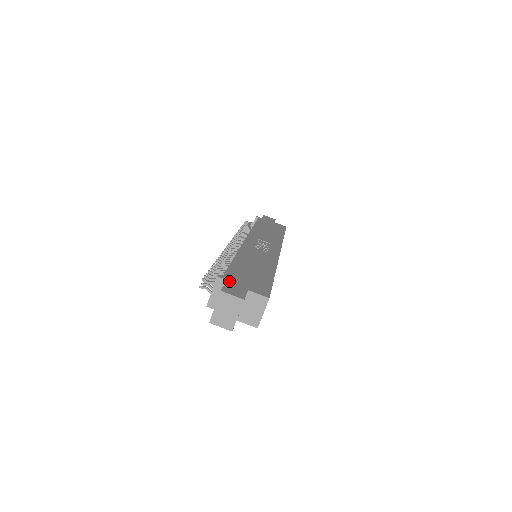
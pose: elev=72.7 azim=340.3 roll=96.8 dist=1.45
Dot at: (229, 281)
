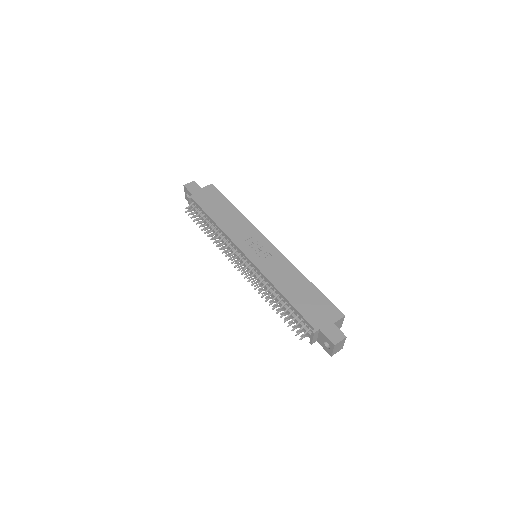
Dot at: (321, 329)
